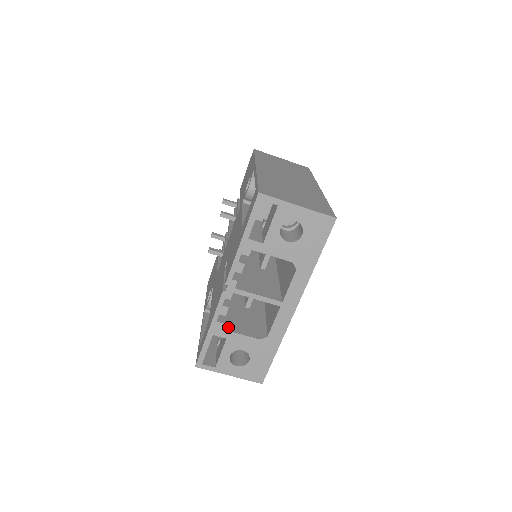
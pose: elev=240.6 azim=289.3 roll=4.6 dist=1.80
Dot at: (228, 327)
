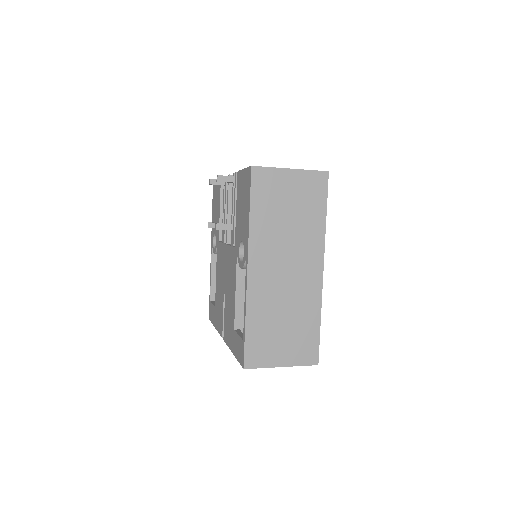
Dot at: occluded
